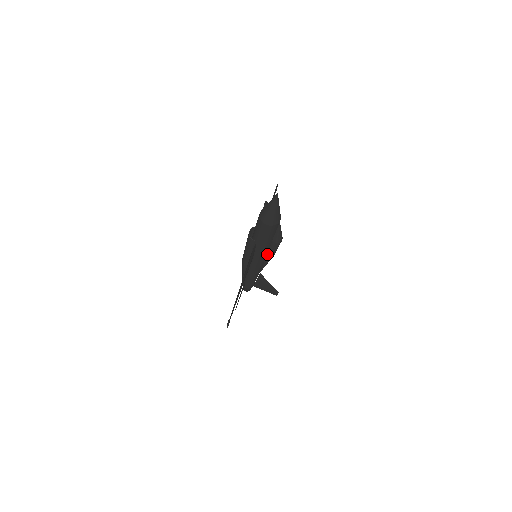
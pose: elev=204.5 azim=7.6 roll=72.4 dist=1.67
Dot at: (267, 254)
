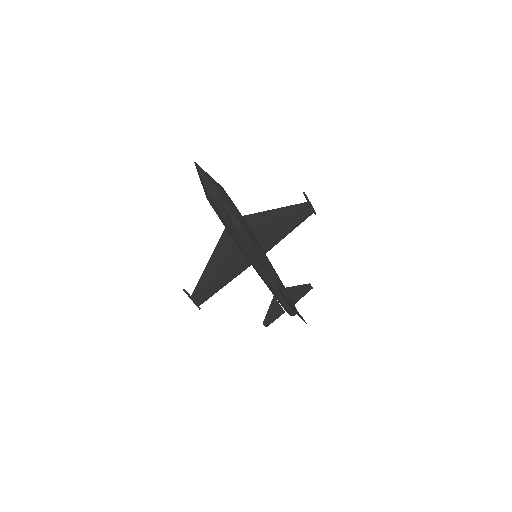
Dot at: (246, 247)
